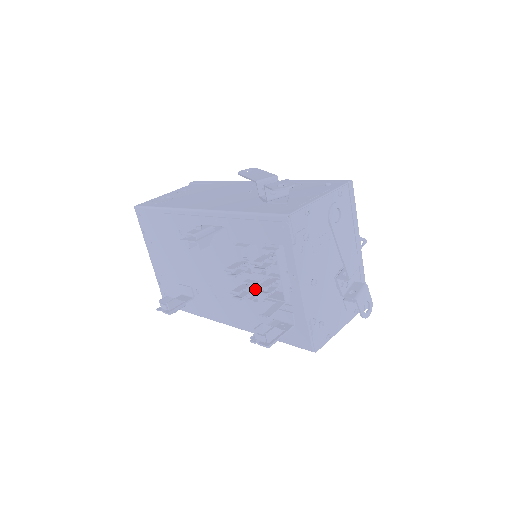
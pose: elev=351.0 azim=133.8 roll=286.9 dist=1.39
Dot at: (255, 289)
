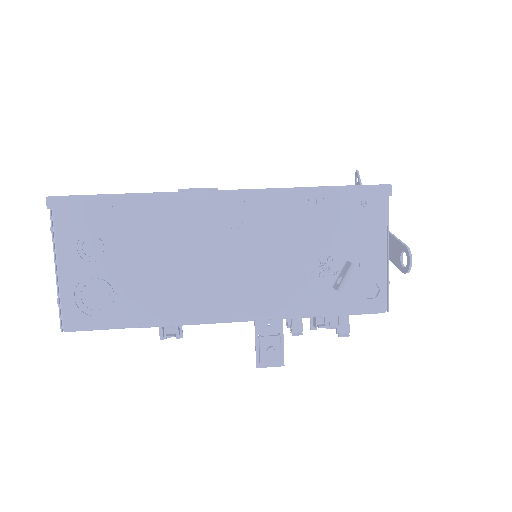
Dot at: occluded
